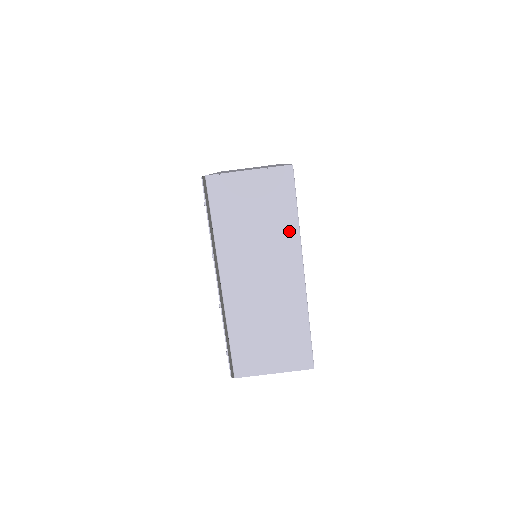
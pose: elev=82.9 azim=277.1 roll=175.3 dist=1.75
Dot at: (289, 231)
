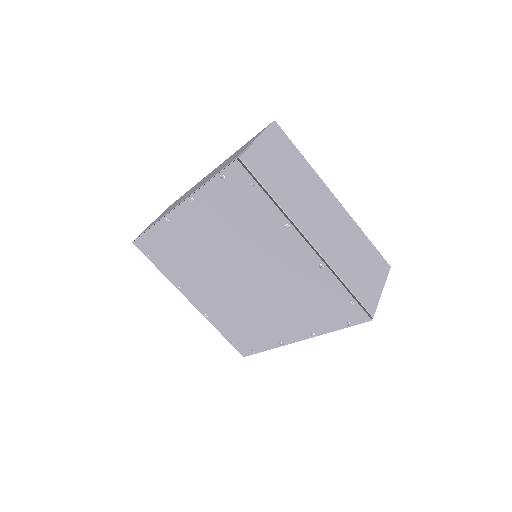
Dot at: (309, 172)
